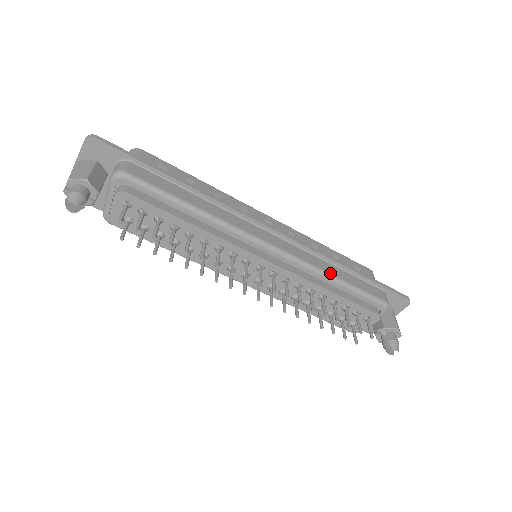
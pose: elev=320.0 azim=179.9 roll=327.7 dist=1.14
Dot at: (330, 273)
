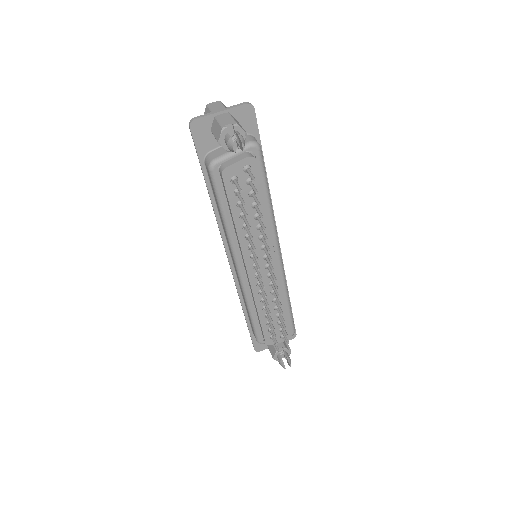
Dot at: occluded
